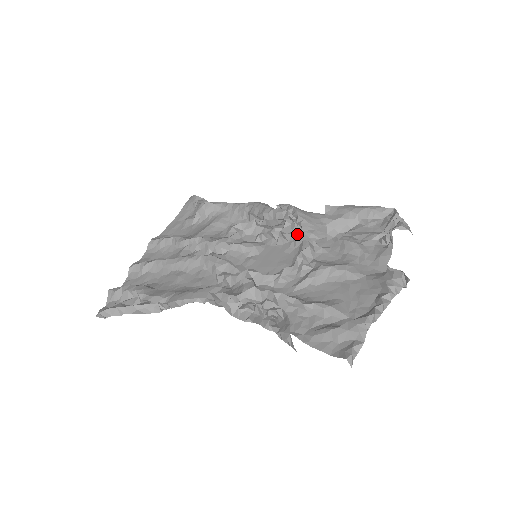
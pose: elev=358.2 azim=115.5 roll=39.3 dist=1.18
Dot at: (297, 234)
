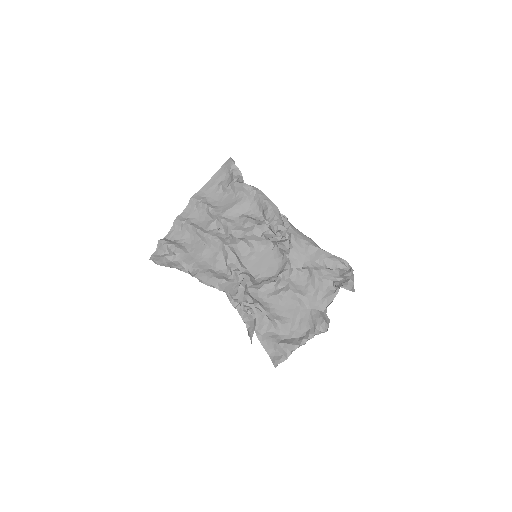
Dot at: occluded
